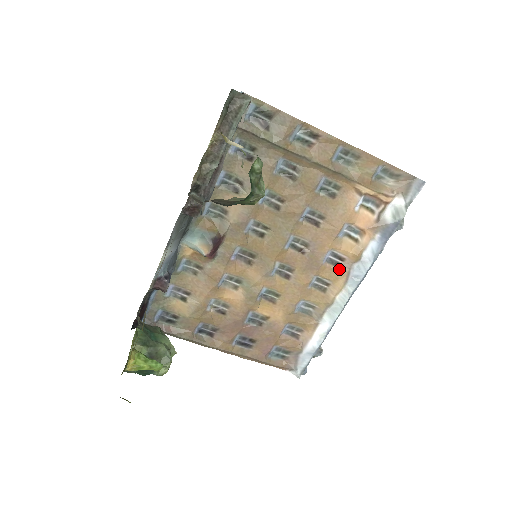
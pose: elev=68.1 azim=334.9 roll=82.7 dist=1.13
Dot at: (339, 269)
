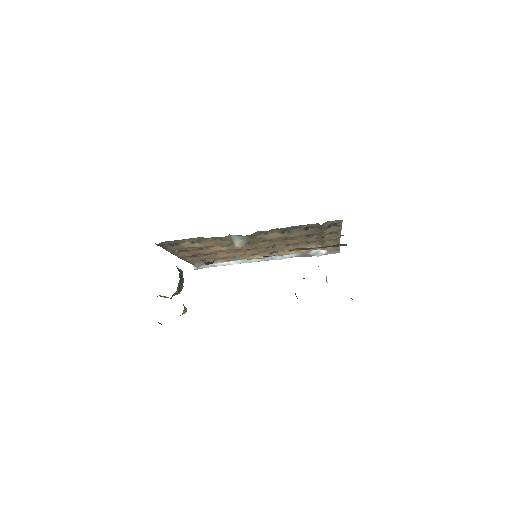
Dot at: (270, 254)
